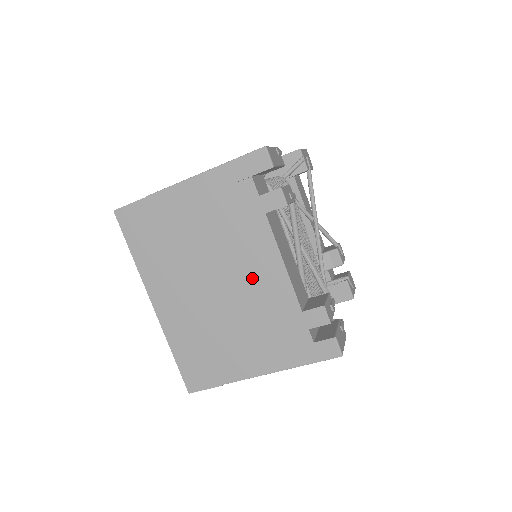
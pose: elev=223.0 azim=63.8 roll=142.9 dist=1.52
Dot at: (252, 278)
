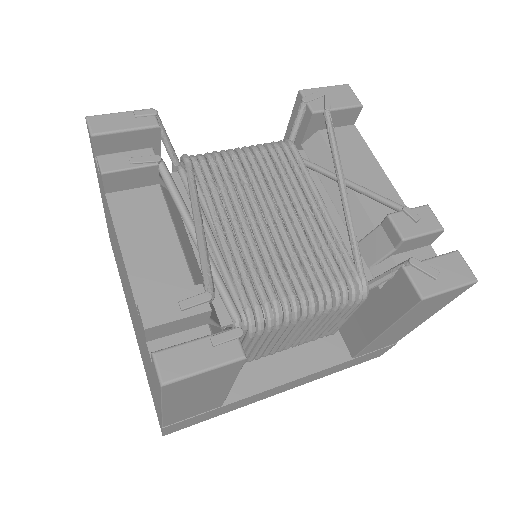
Dot at: (126, 279)
